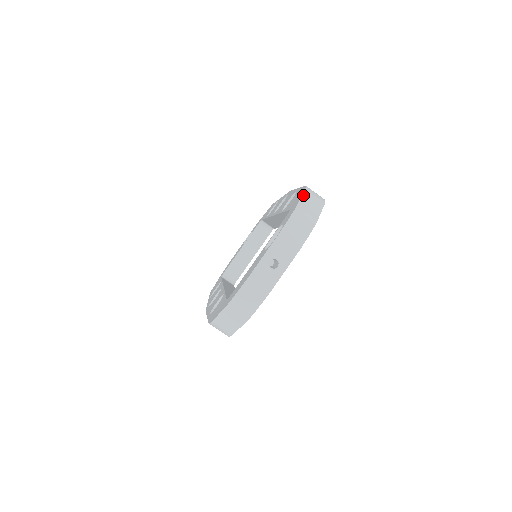
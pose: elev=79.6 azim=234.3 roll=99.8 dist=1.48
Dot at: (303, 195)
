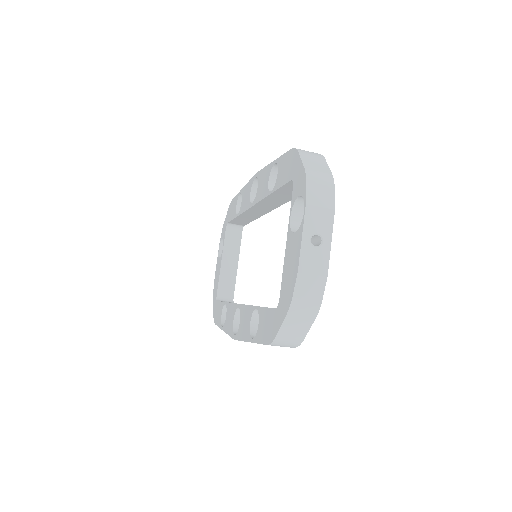
Dot at: (301, 156)
